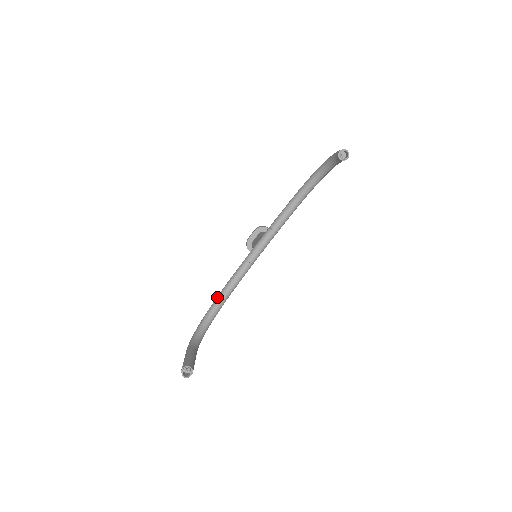
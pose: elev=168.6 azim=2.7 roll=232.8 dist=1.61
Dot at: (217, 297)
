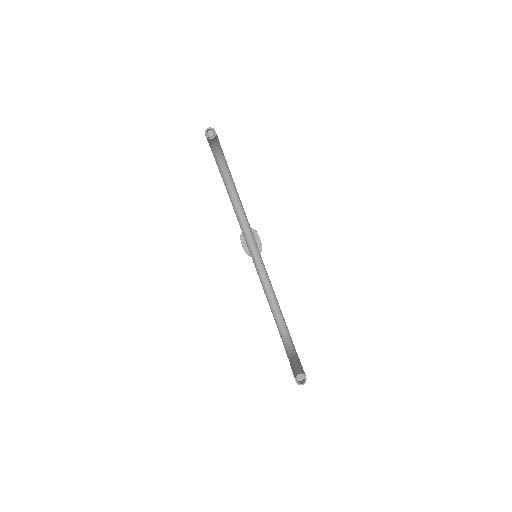
Dot at: occluded
